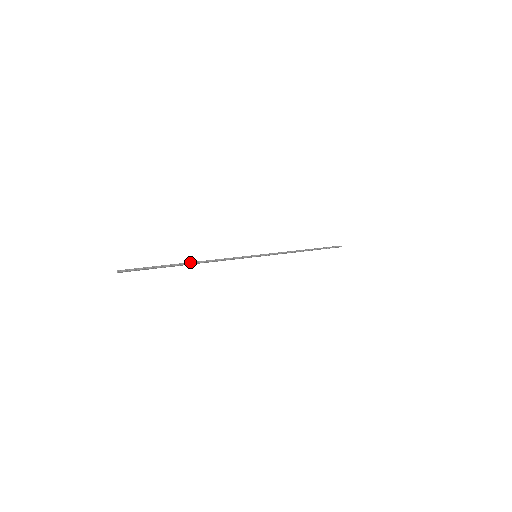
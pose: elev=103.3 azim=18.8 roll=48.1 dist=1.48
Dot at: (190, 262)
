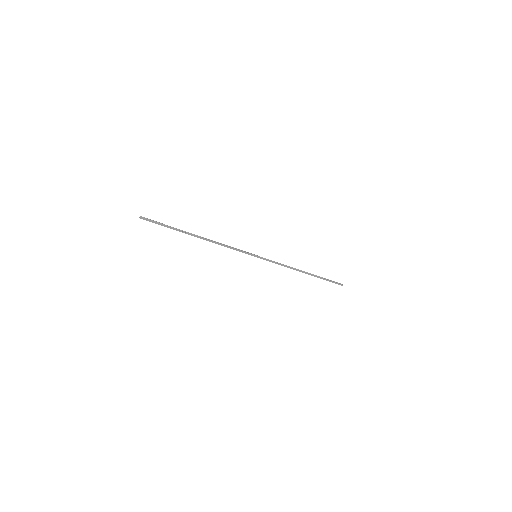
Dot at: (197, 235)
